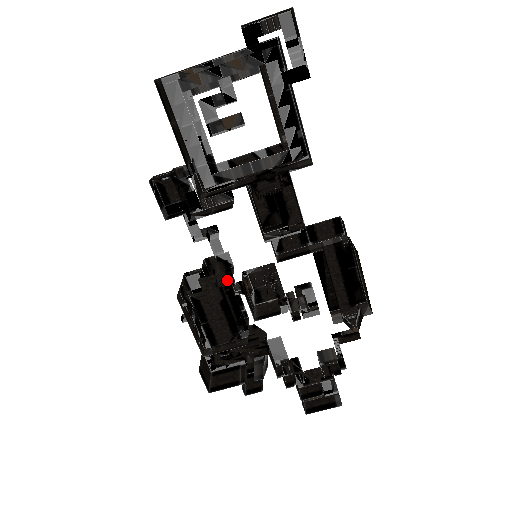
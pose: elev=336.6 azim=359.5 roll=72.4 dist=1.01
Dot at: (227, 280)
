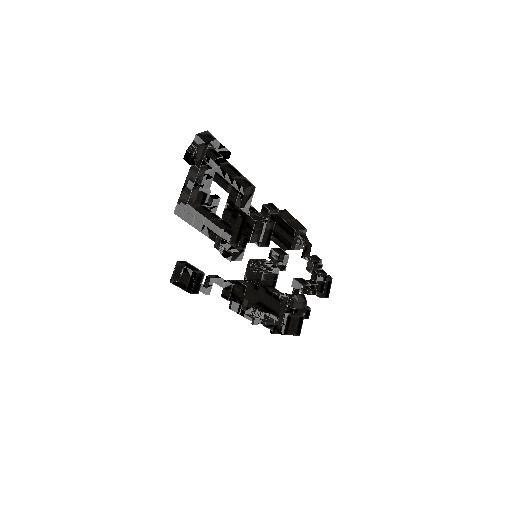
Dot at: (252, 284)
